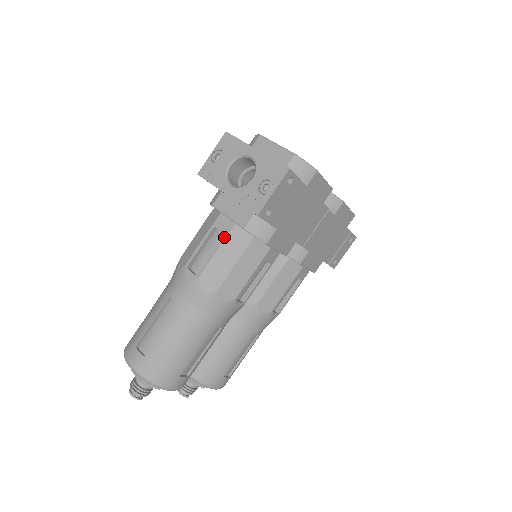
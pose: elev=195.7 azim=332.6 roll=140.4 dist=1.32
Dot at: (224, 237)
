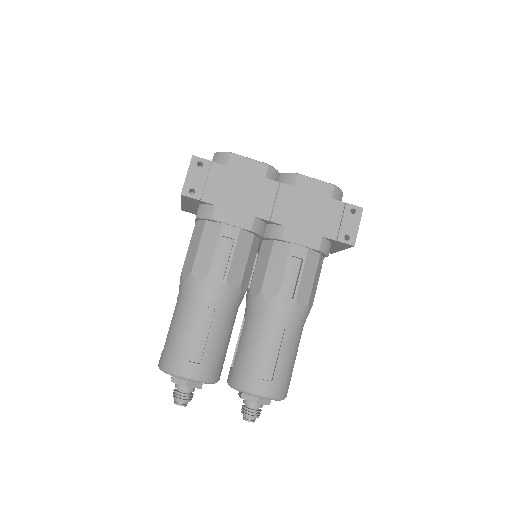
Dot at: (192, 234)
